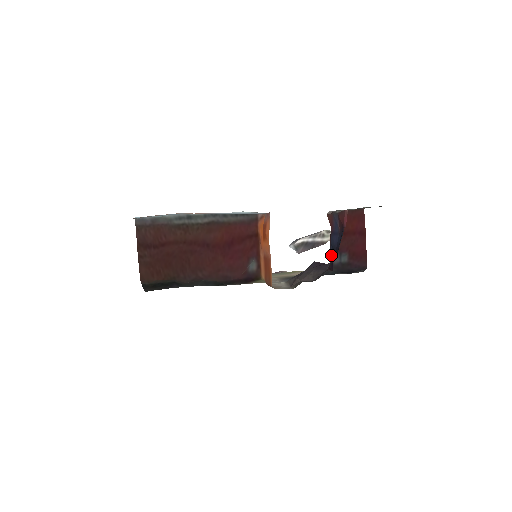
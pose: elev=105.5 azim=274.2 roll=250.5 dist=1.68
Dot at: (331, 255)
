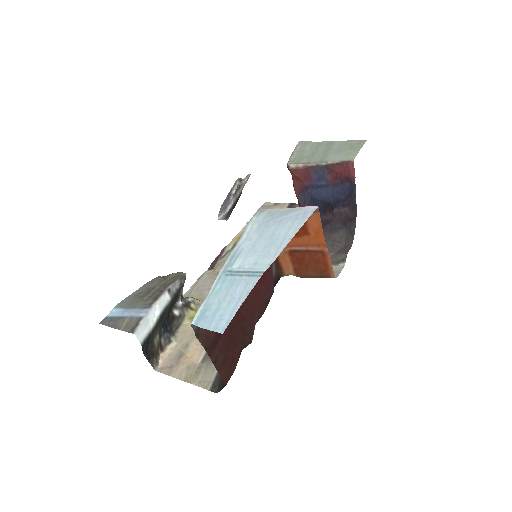
Dot at: occluded
